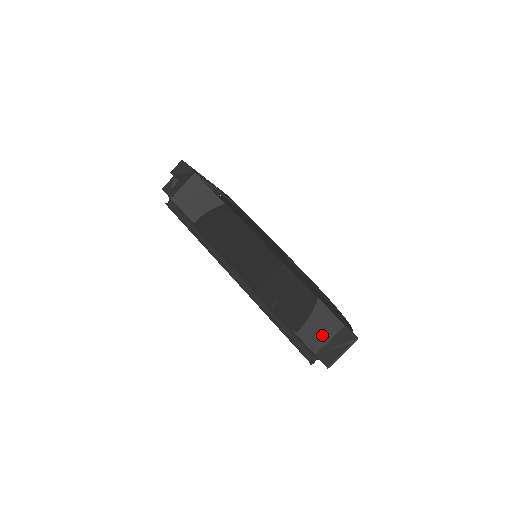
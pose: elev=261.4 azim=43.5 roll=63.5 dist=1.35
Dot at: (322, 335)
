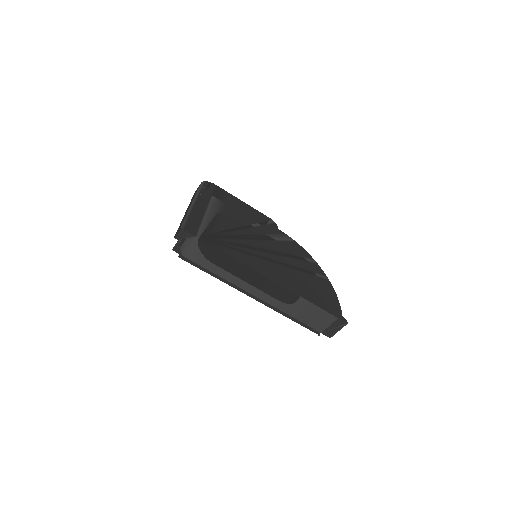
Dot at: (324, 324)
